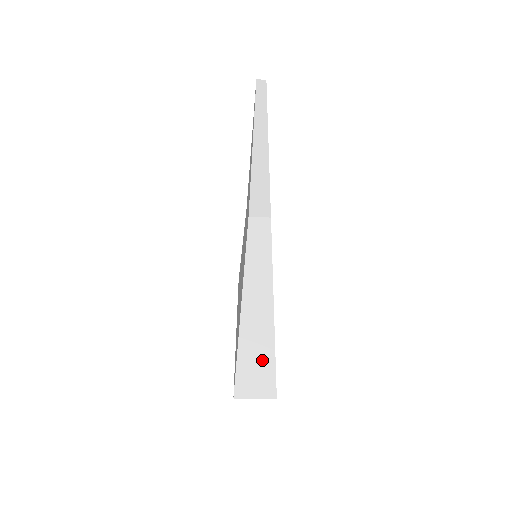
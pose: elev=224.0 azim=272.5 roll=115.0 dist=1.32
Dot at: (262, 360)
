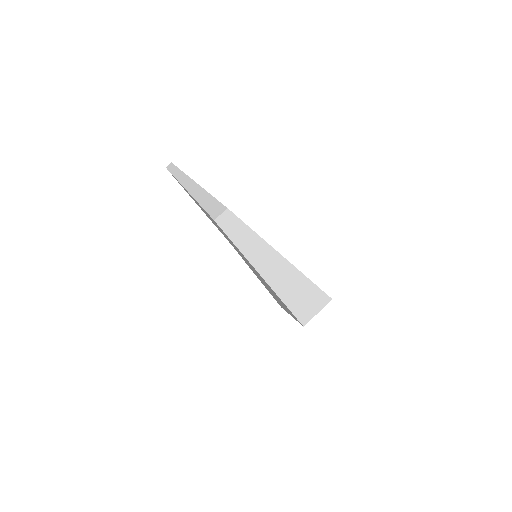
Dot at: (299, 286)
